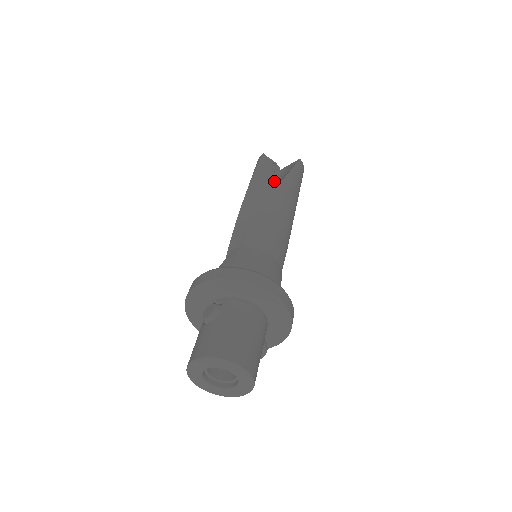
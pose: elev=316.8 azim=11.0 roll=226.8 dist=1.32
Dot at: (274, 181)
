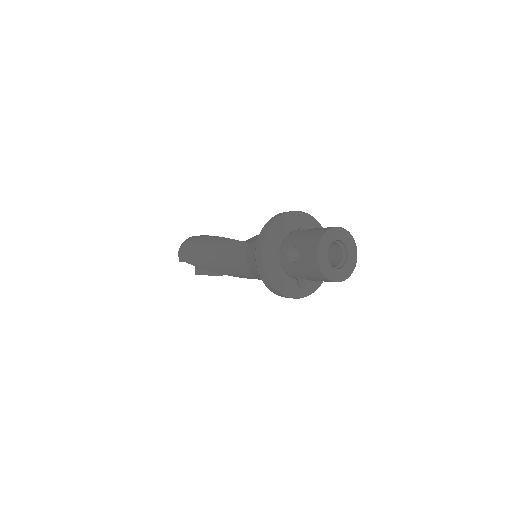
Dot at: occluded
